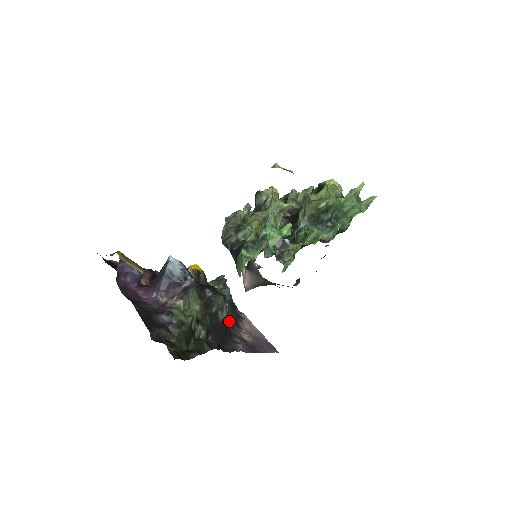
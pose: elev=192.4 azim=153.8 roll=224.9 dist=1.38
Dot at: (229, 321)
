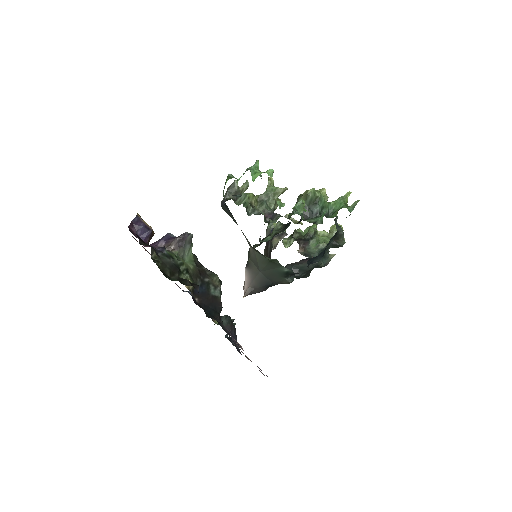
Dot at: (221, 305)
